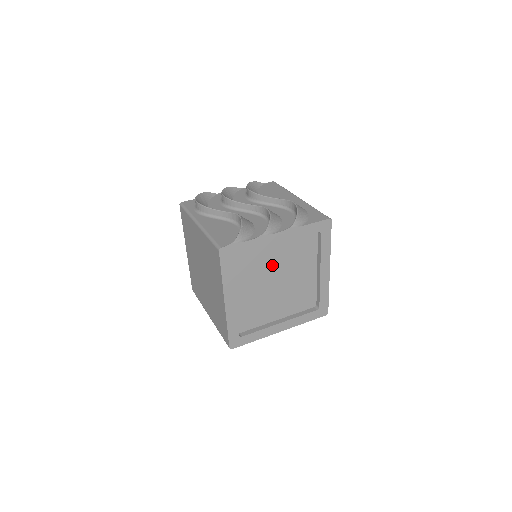
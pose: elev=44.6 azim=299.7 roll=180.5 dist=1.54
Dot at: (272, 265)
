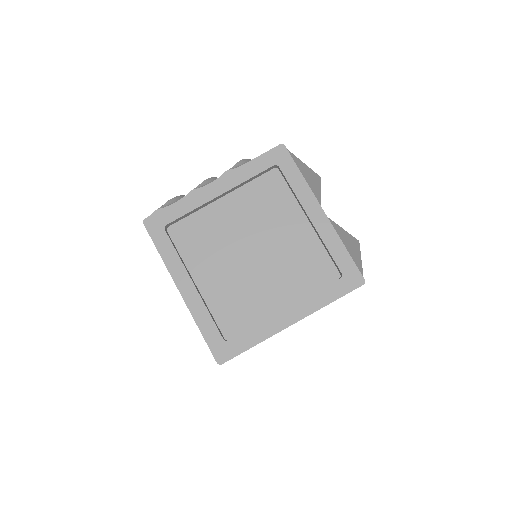
Dot at: (233, 230)
